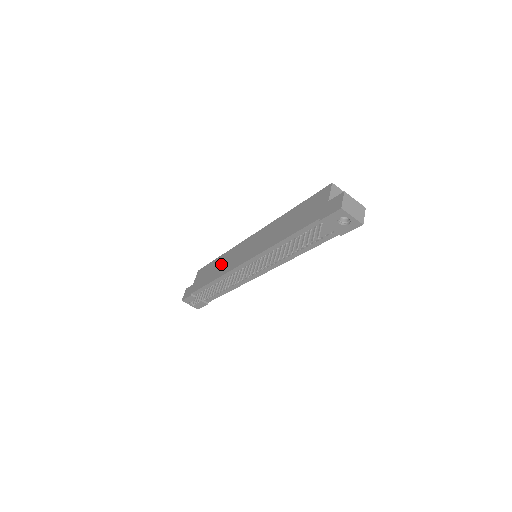
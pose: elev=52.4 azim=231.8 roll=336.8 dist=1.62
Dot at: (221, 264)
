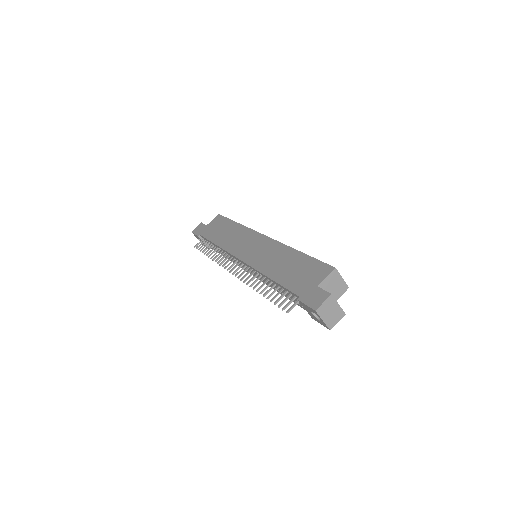
Dot at: (231, 234)
